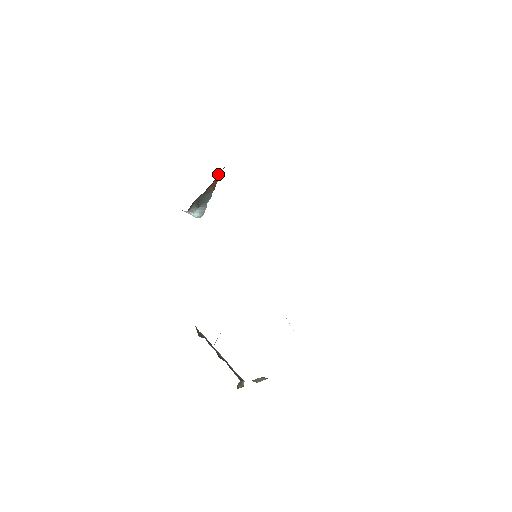
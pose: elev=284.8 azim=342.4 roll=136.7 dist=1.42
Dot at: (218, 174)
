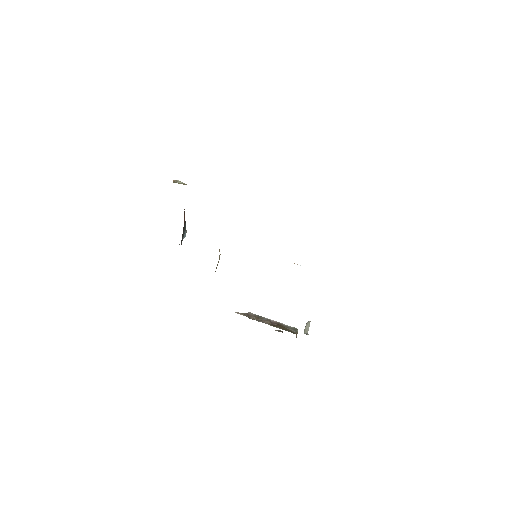
Dot at: occluded
